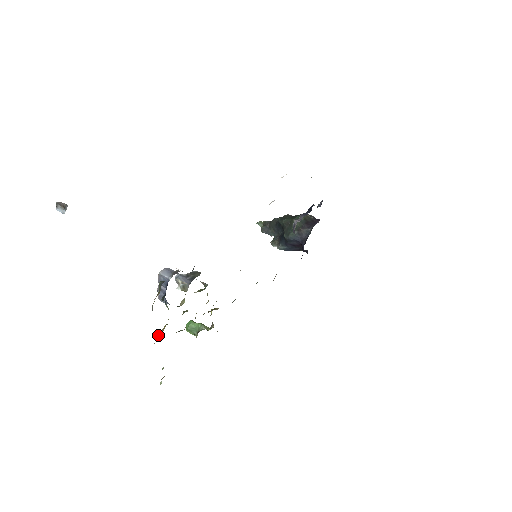
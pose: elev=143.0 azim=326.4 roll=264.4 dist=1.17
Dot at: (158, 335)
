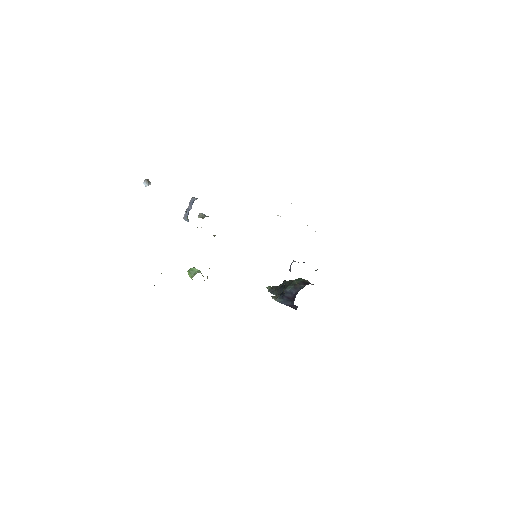
Dot at: occluded
